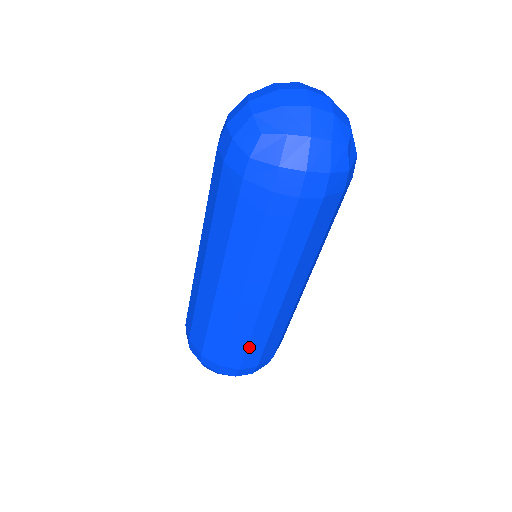
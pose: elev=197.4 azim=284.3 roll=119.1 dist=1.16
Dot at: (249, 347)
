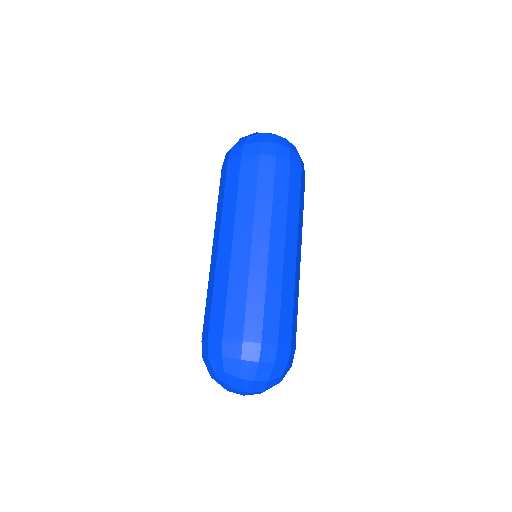
Dot at: (266, 307)
